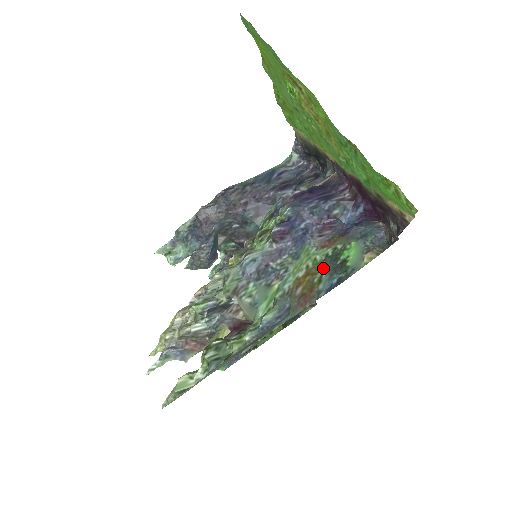
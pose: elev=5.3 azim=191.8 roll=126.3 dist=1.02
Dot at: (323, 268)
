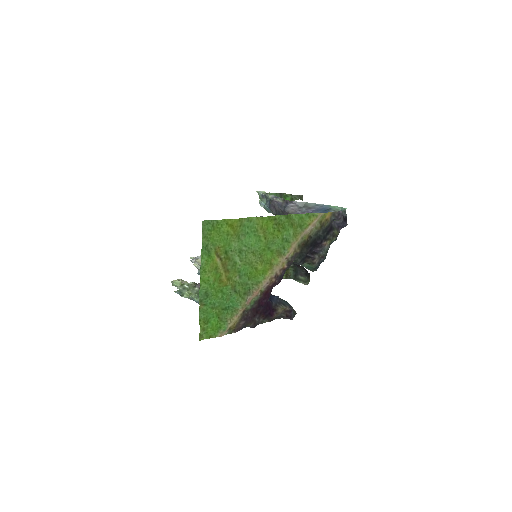
Dot at: occluded
